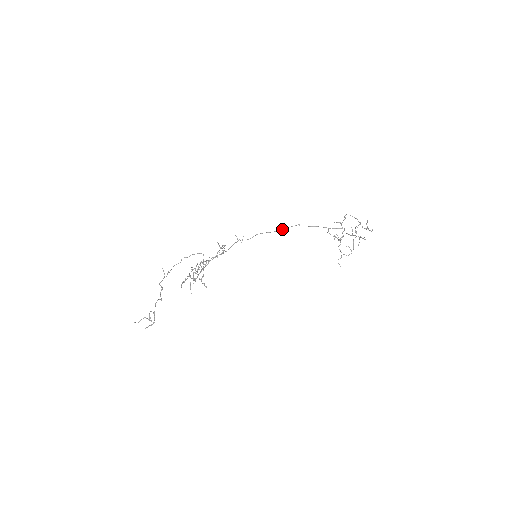
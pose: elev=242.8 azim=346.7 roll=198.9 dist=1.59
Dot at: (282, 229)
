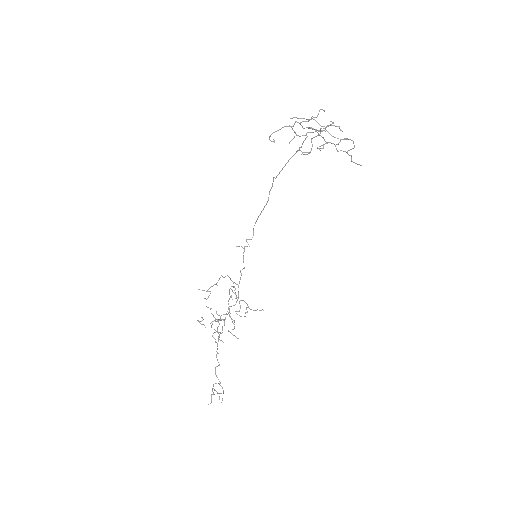
Dot at: (268, 197)
